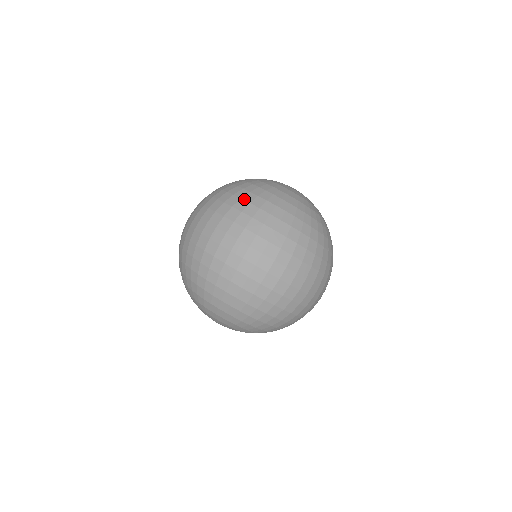
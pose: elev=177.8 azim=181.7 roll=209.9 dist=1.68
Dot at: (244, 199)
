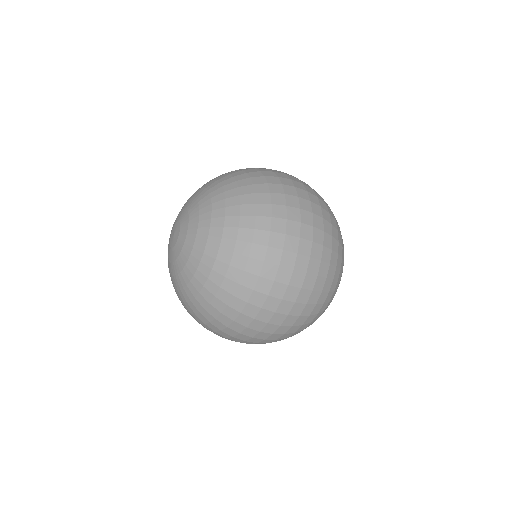
Dot at: occluded
